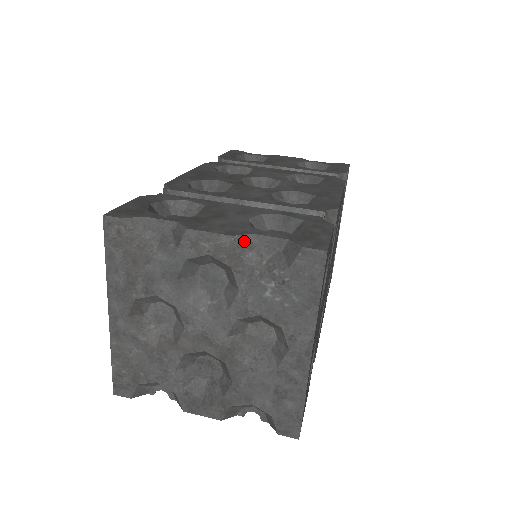
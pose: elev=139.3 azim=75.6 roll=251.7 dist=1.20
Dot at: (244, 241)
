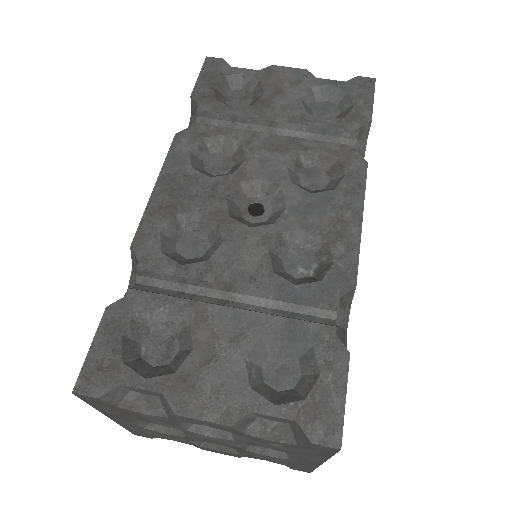
Dot at: (244, 421)
